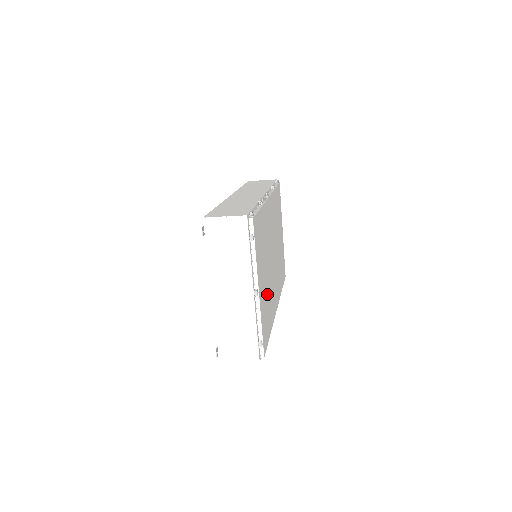
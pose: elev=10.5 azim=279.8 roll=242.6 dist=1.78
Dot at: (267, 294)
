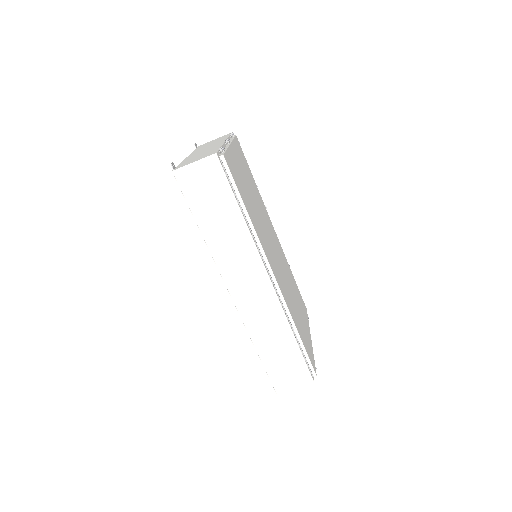
Dot at: (249, 196)
